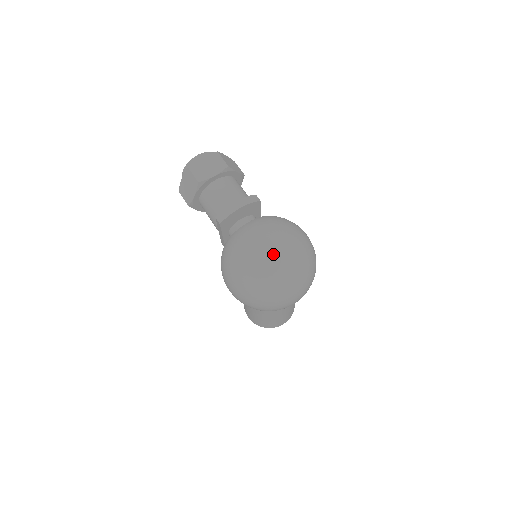
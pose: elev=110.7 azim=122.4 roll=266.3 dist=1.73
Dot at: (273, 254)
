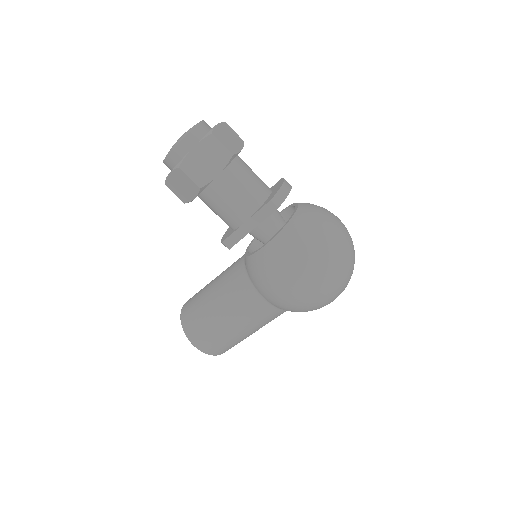
Dot at: (349, 237)
